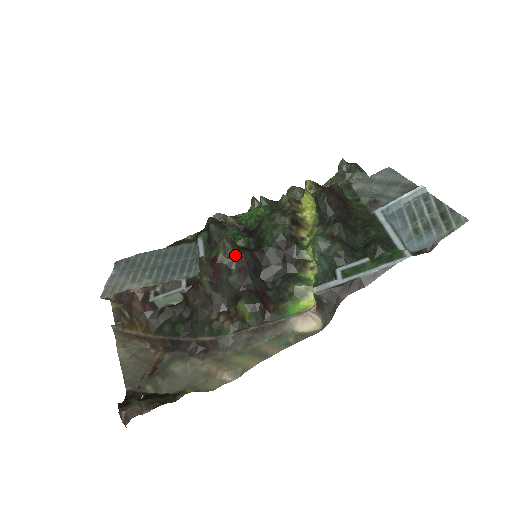
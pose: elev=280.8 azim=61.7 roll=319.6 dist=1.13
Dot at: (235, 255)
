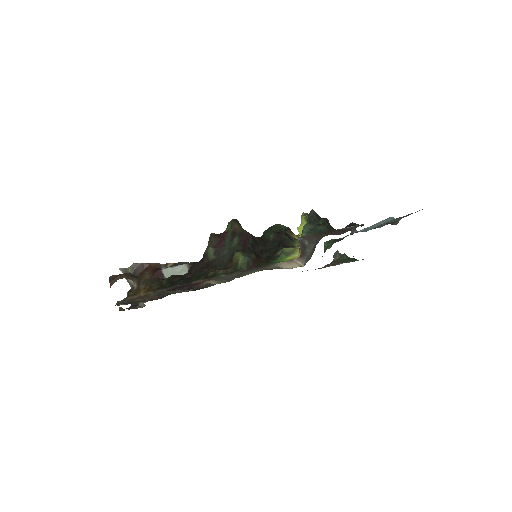
Dot at: (239, 230)
